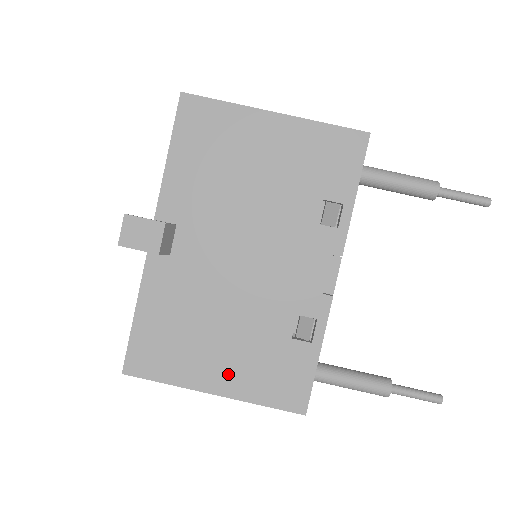
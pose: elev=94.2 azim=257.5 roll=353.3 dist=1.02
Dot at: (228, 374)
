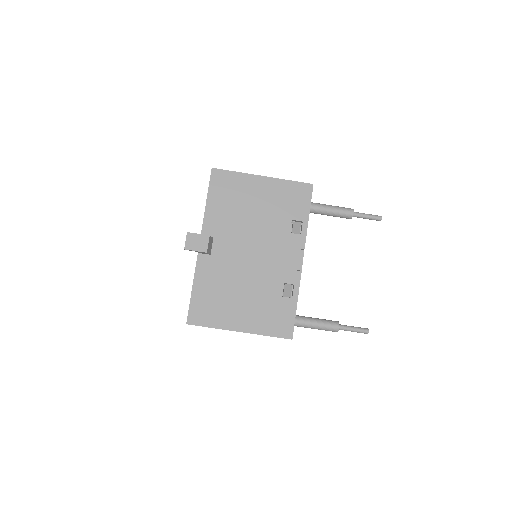
Dot at: (247, 319)
